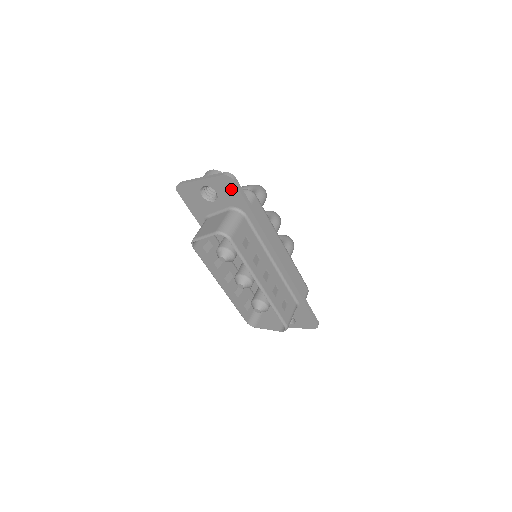
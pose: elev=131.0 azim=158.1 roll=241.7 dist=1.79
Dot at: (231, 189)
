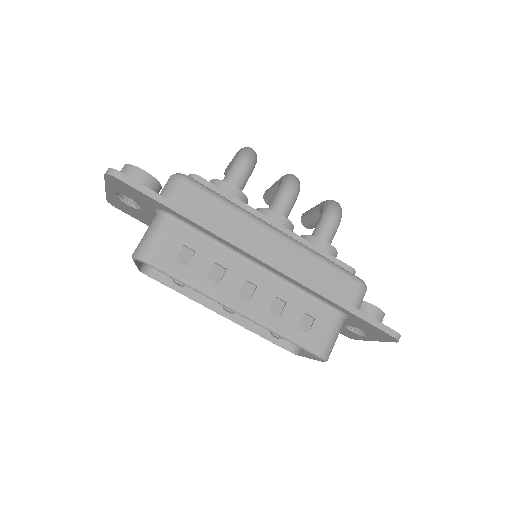
Dot at: (128, 189)
